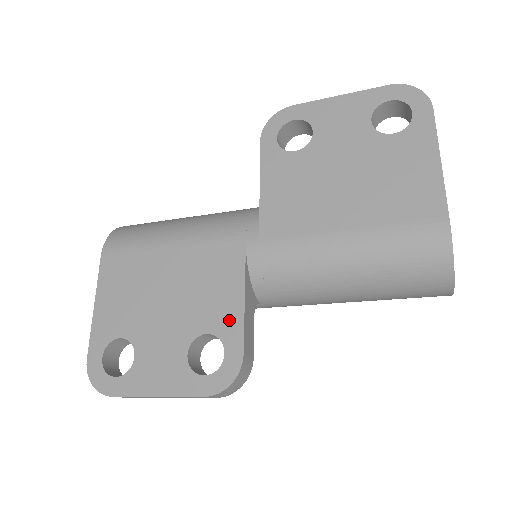
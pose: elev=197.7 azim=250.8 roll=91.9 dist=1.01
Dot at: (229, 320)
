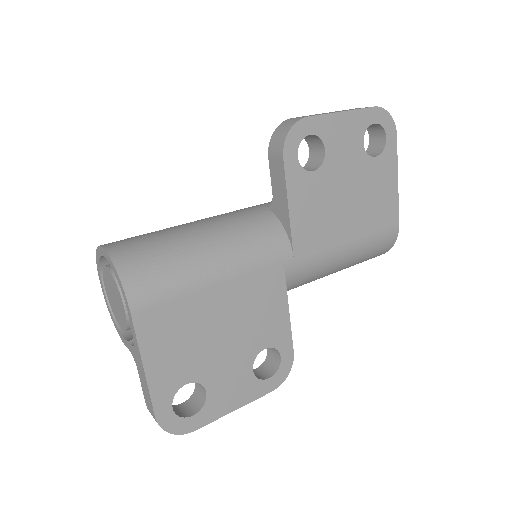
Dot at: (281, 332)
